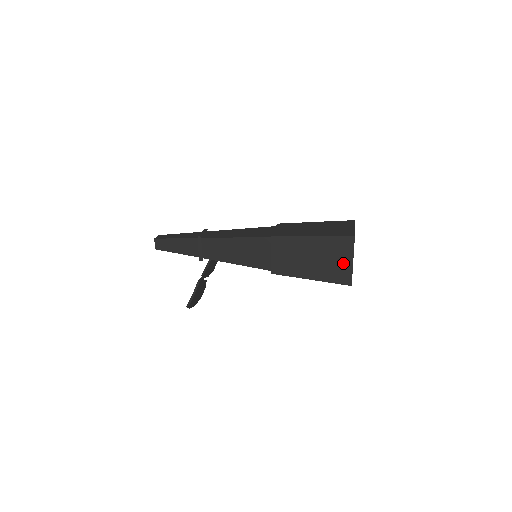
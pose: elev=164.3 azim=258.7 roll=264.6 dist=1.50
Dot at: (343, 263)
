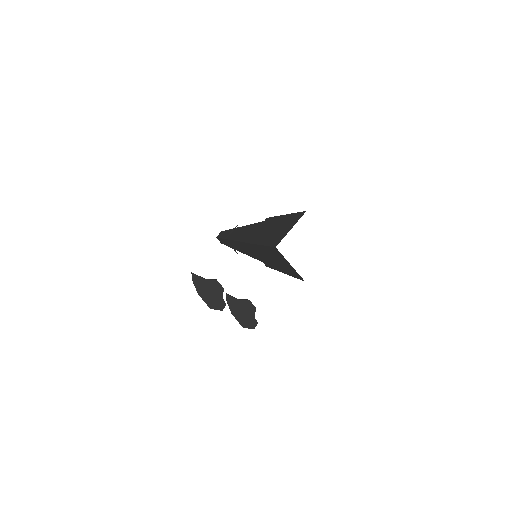
Dot at: (285, 231)
